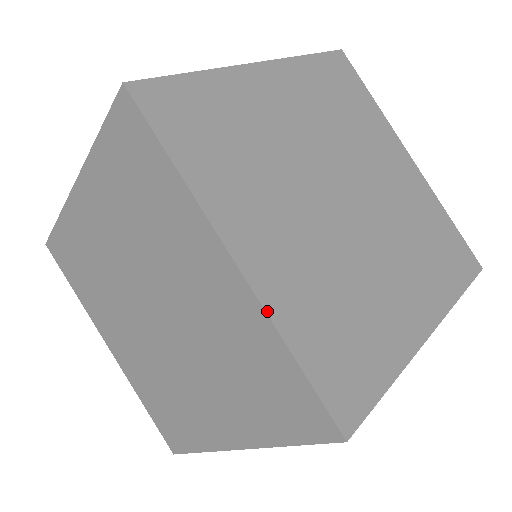
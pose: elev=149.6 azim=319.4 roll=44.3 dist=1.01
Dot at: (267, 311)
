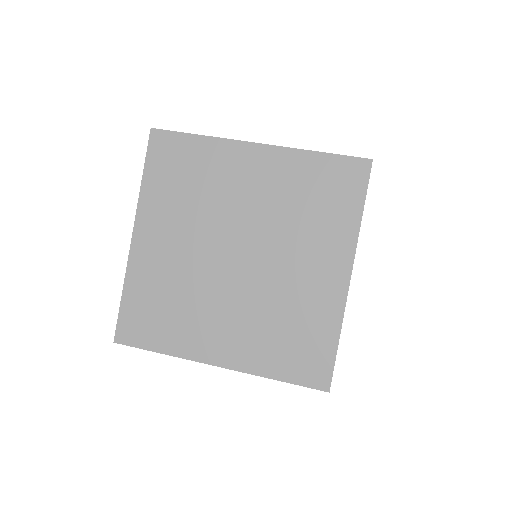
Dot at: (290, 148)
